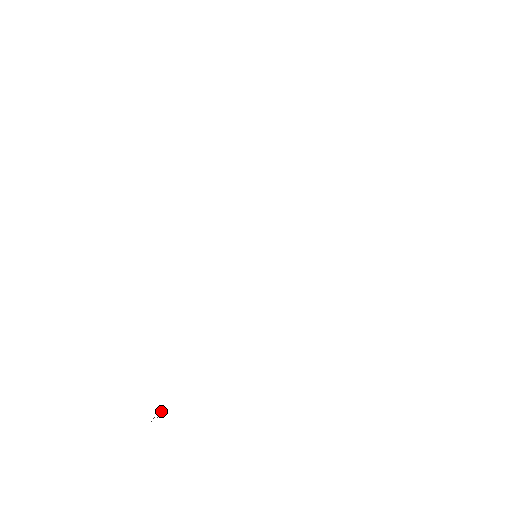
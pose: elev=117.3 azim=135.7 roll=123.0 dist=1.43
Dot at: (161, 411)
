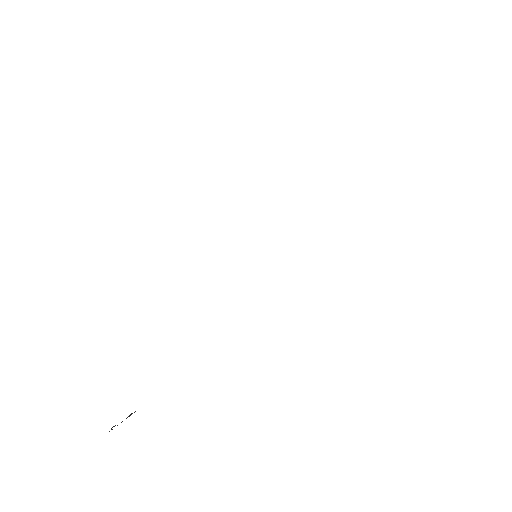
Dot at: (131, 413)
